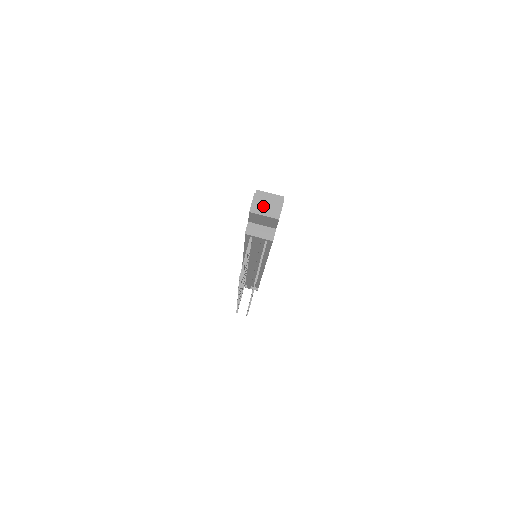
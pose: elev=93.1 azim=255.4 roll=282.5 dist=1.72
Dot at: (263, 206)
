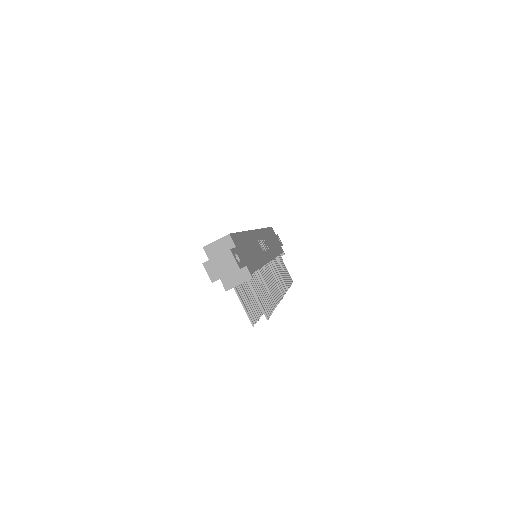
Dot at: (218, 268)
